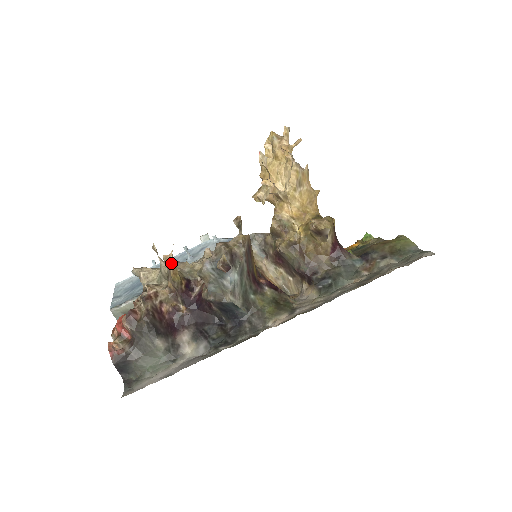
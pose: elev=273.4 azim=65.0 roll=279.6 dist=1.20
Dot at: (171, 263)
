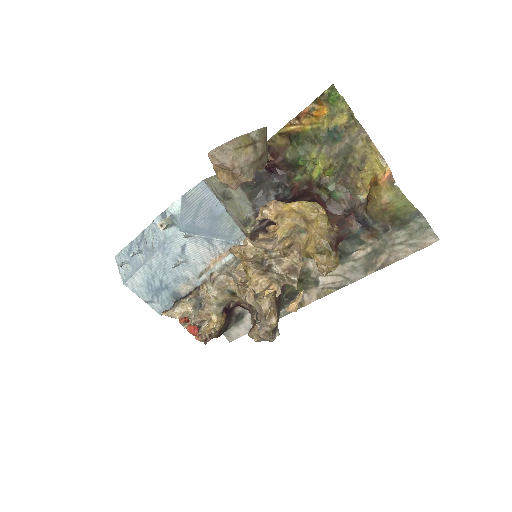
Dot at: occluded
